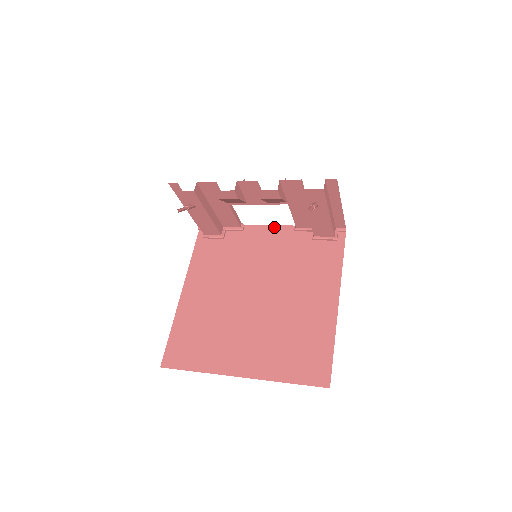
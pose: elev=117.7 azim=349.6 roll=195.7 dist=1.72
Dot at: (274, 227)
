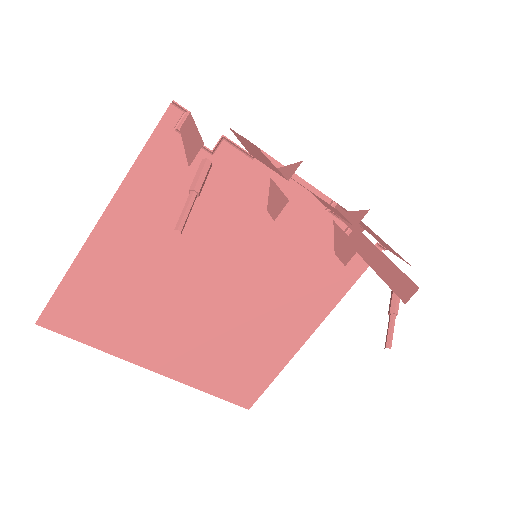
Dot at: (302, 184)
